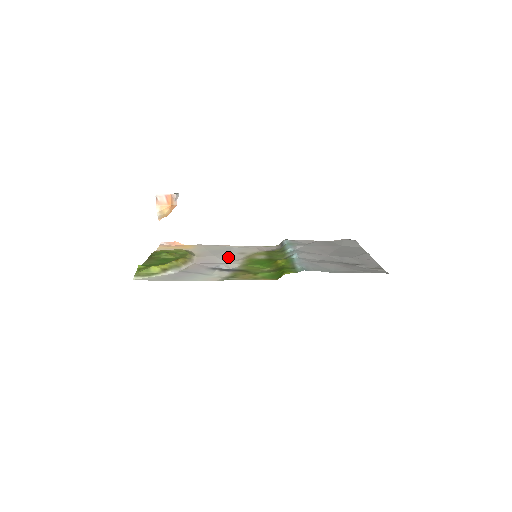
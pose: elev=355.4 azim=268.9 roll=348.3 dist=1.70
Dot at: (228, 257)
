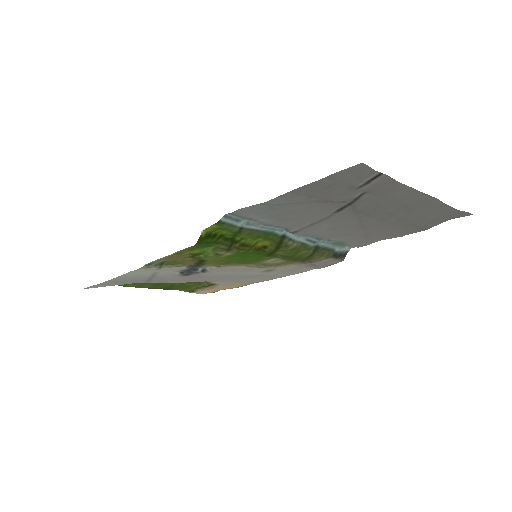
Dot at: (239, 273)
